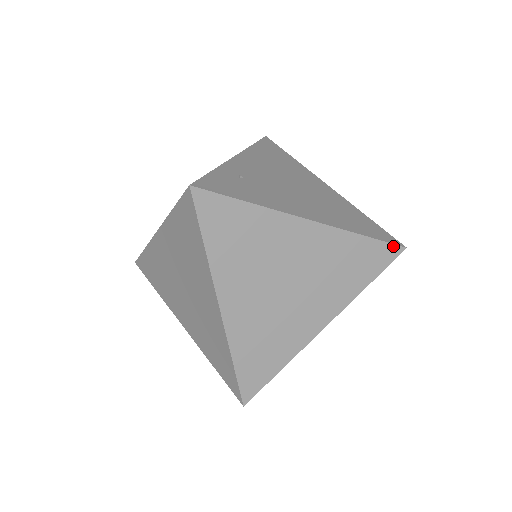
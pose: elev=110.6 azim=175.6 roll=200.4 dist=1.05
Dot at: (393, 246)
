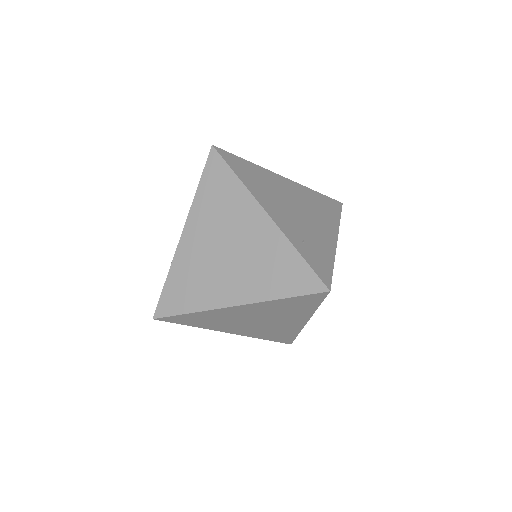
Dot at: (341, 209)
